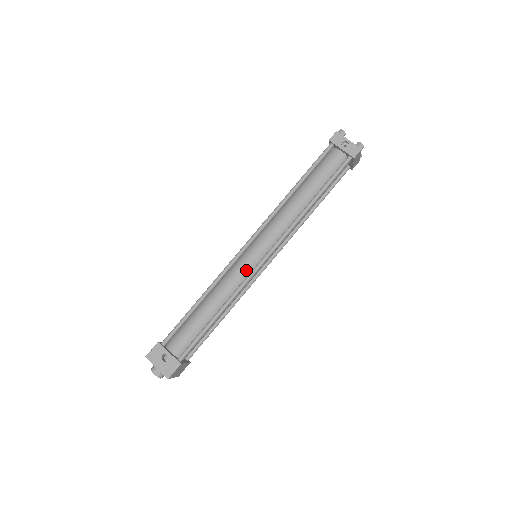
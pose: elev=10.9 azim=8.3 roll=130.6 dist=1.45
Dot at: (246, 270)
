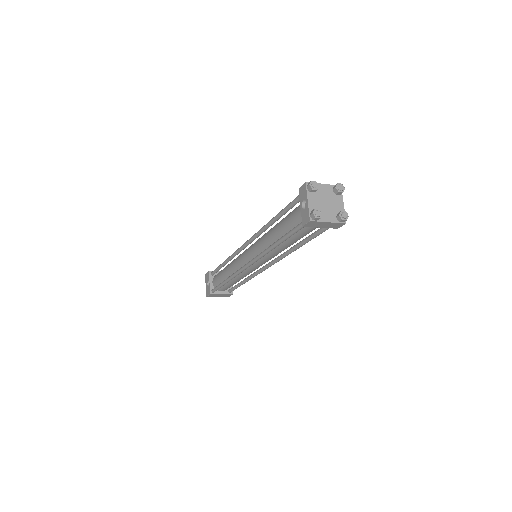
Dot at: (241, 264)
